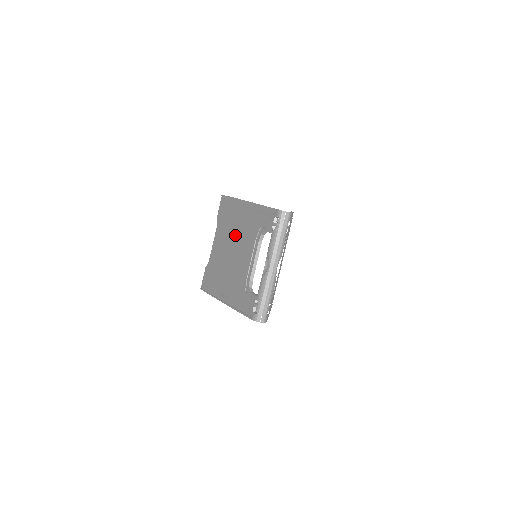
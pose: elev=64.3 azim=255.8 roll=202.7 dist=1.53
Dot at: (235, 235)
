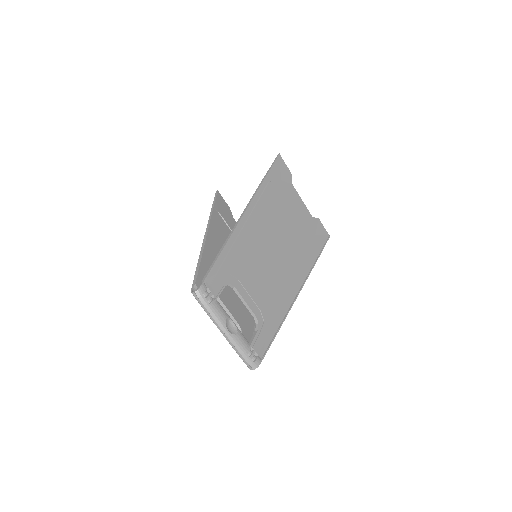
Dot at: occluded
